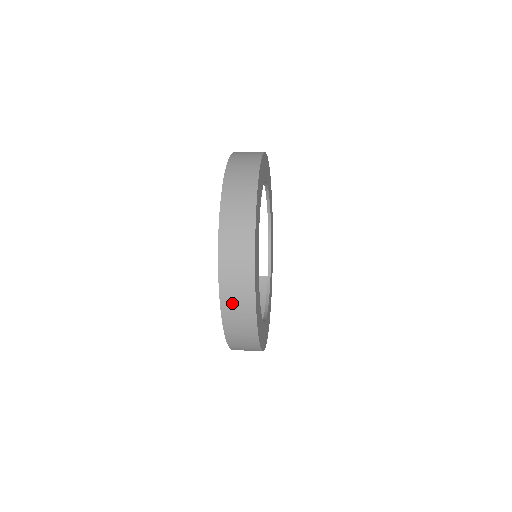
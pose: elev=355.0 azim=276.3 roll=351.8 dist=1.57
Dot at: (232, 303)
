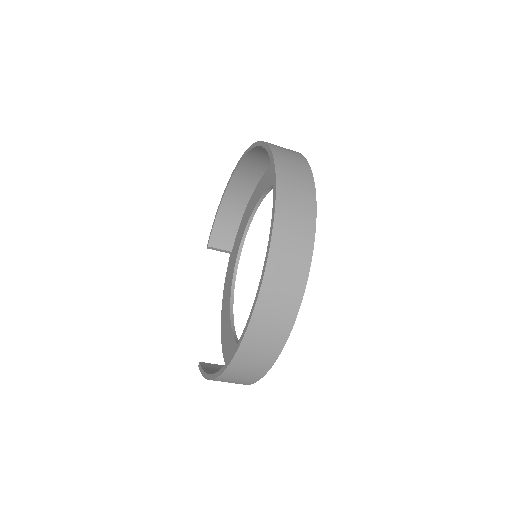
Dot at: (289, 183)
